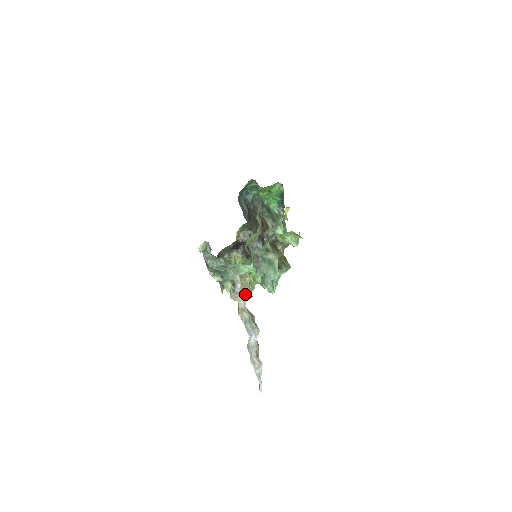
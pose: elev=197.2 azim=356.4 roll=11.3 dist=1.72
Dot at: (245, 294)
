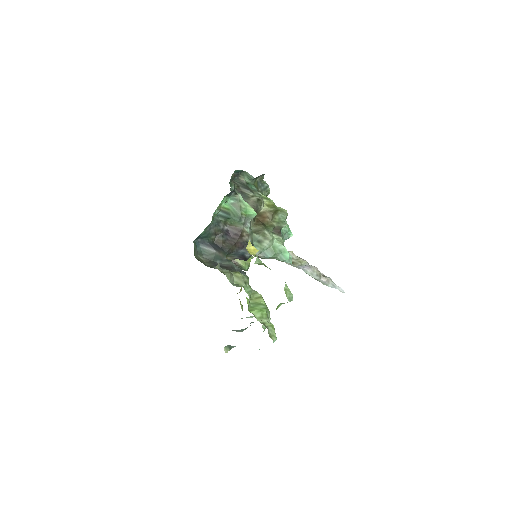
Dot at: occluded
